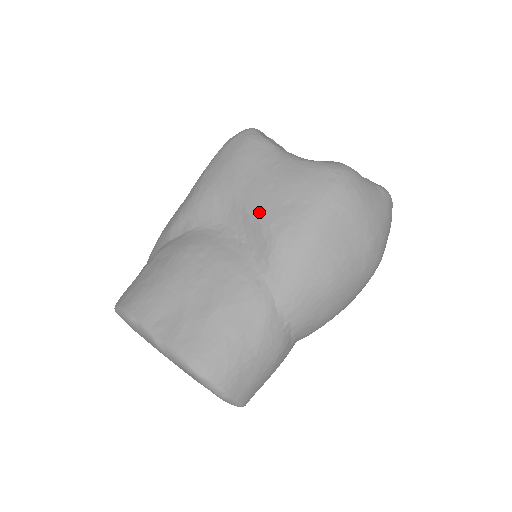
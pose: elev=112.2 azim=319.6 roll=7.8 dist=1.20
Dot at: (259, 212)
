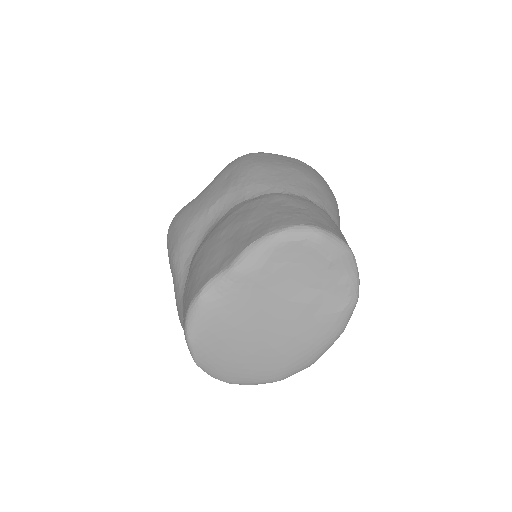
Dot at: (217, 196)
